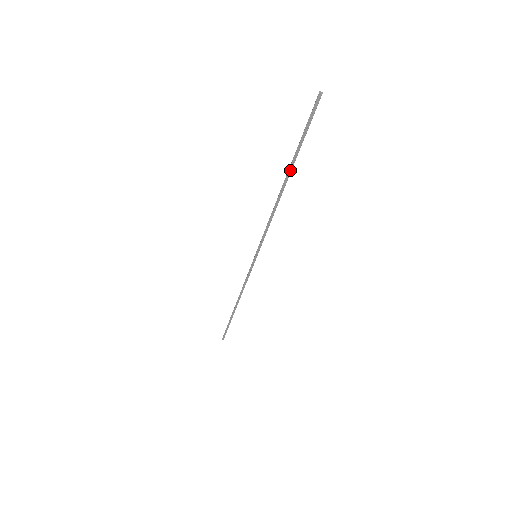
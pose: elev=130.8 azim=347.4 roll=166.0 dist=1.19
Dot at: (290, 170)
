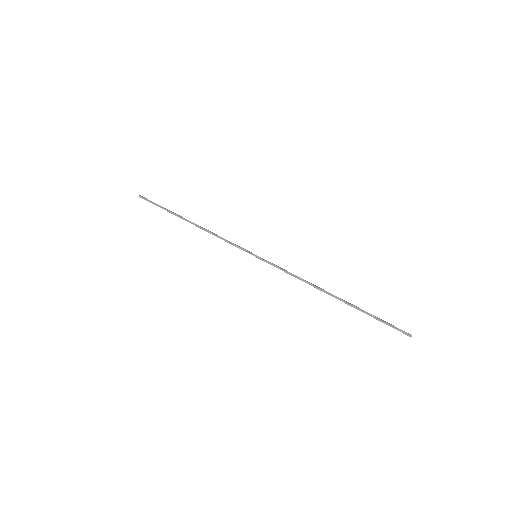
Dot at: (347, 304)
